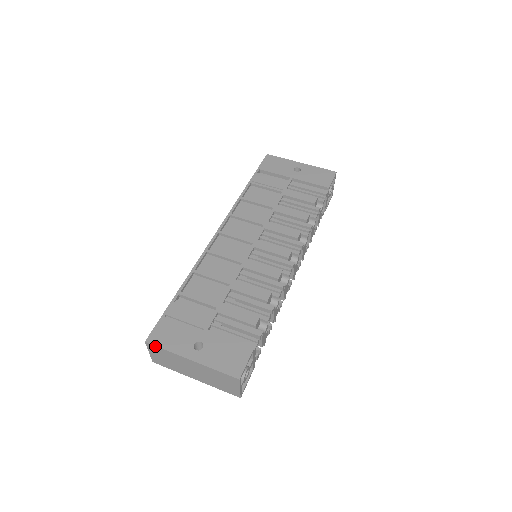
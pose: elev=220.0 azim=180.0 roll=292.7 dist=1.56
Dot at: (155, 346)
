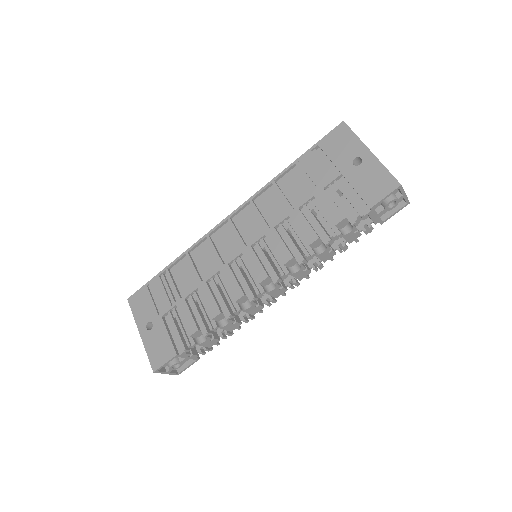
Dot at: (130, 307)
